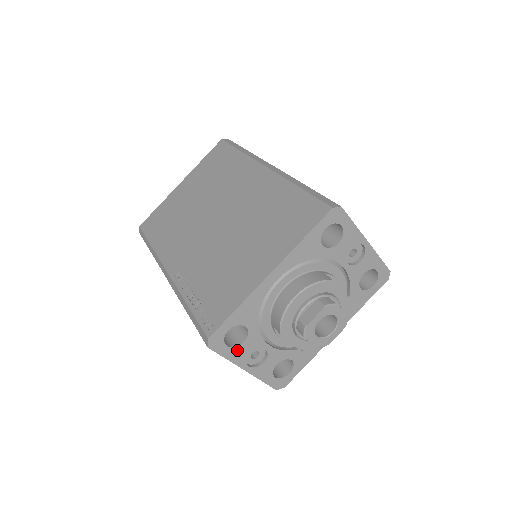
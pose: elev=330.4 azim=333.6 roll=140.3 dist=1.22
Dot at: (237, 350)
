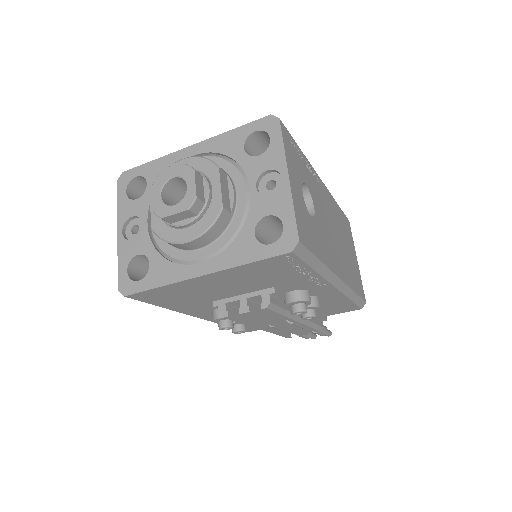
Dot at: (128, 204)
